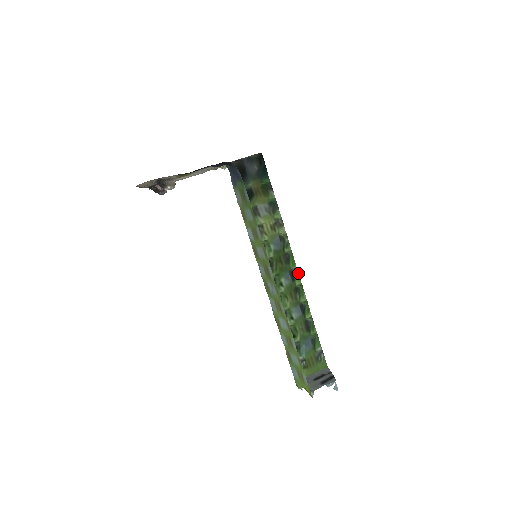
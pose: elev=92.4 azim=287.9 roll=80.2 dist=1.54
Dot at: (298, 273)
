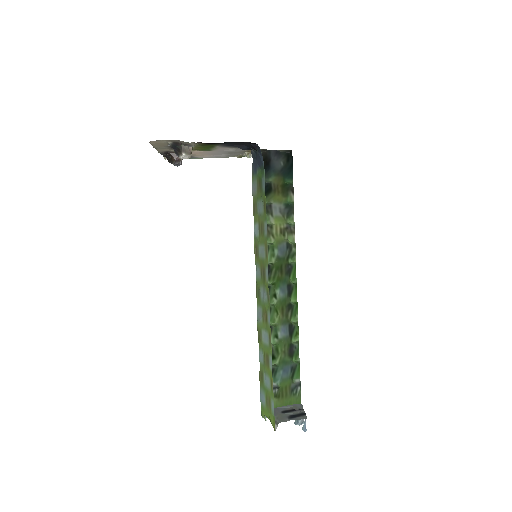
Dot at: (296, 289)
